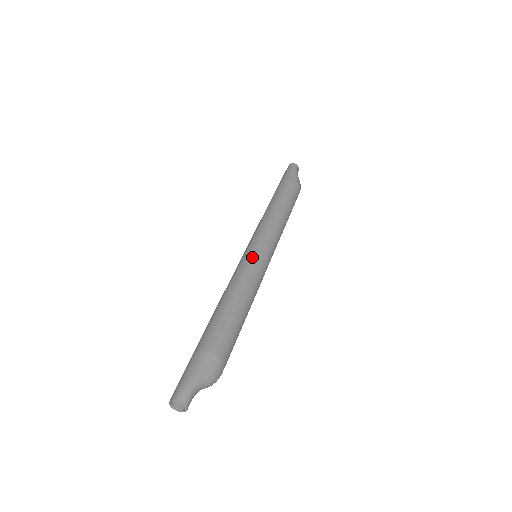
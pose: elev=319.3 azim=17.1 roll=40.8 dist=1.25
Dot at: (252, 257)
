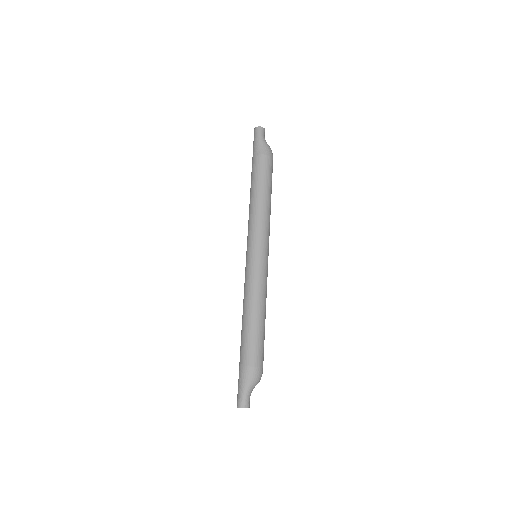
Dot at: (251, 266)
